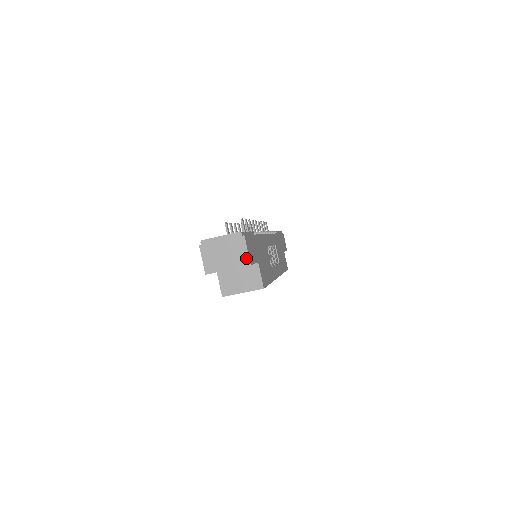
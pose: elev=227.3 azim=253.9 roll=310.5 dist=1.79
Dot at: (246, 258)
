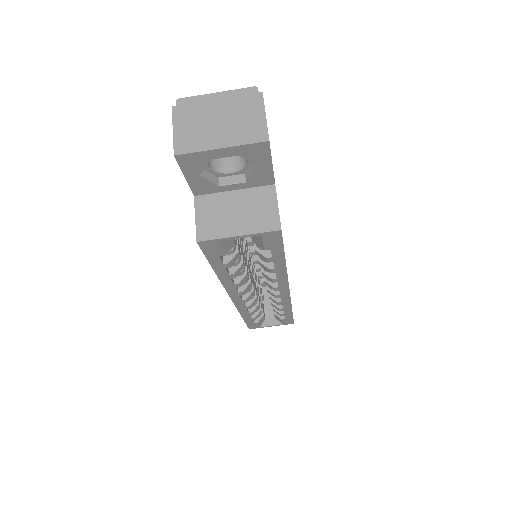
Dot at: (261, 128)
